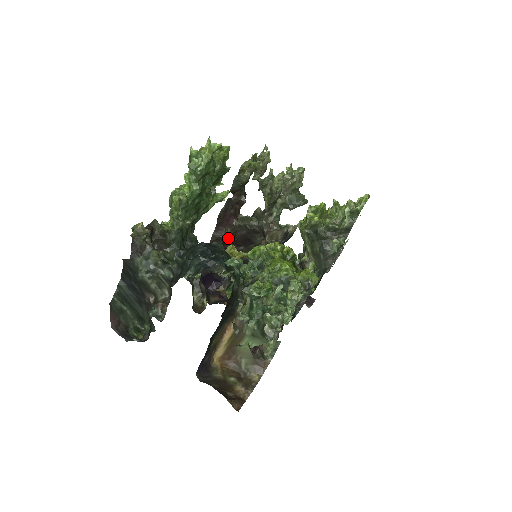
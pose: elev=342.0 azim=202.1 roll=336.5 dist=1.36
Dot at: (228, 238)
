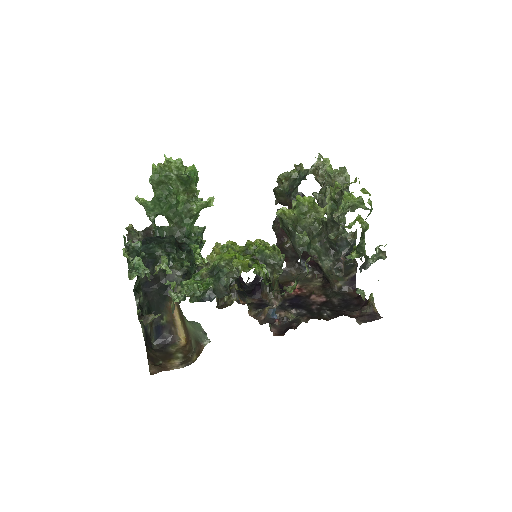
Dot at: occluded
